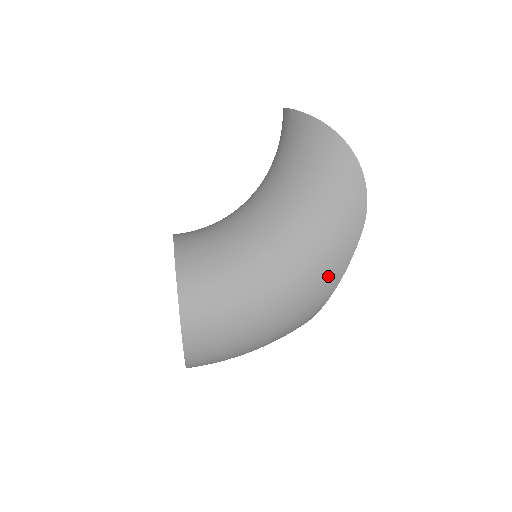
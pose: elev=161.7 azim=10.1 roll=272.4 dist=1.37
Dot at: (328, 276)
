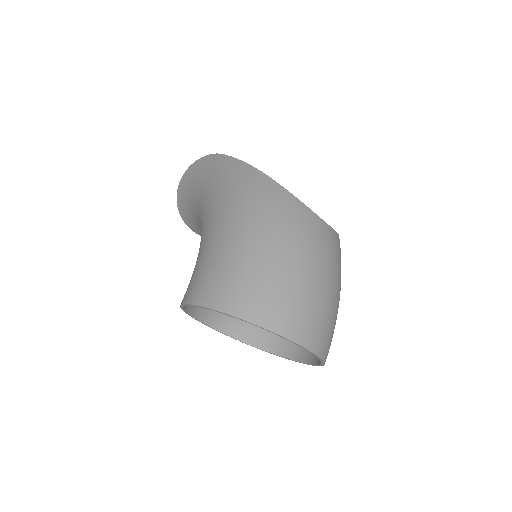
Dot at: (232, 173)
